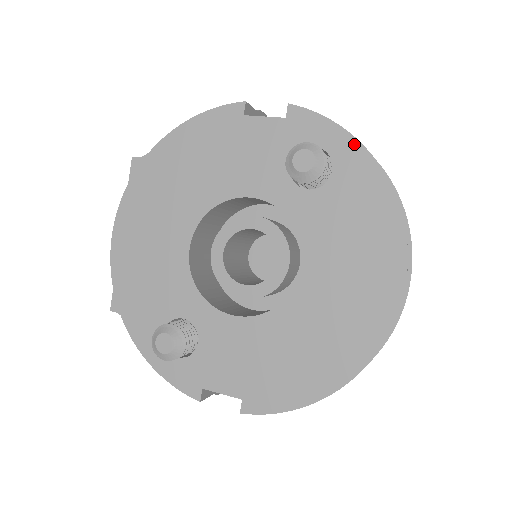
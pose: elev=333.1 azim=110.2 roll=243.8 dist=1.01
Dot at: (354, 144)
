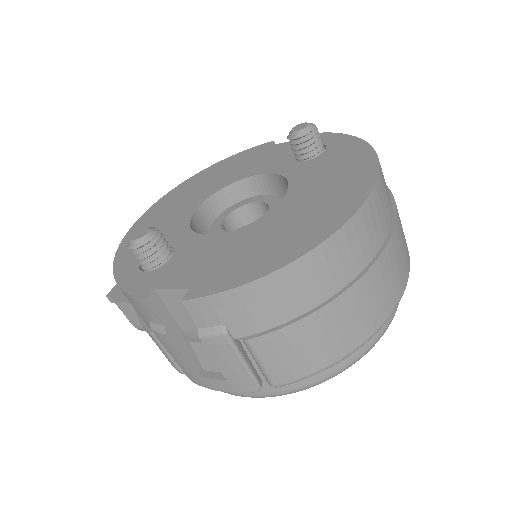
Dot at: (345, 136)
